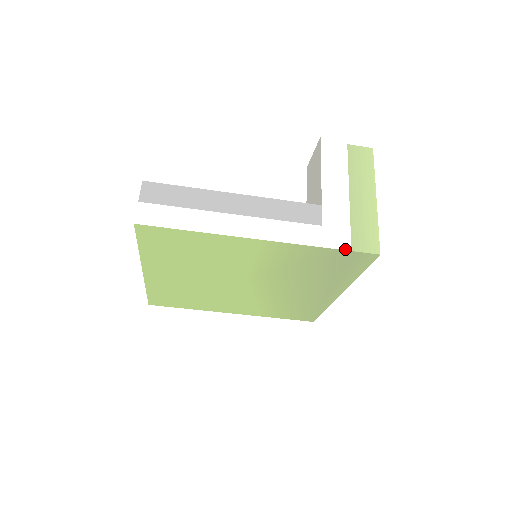
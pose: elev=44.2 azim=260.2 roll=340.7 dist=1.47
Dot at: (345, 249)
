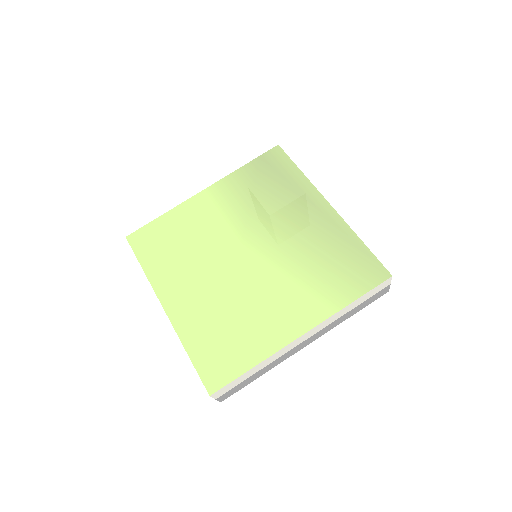
Dot at: (256, 159)
